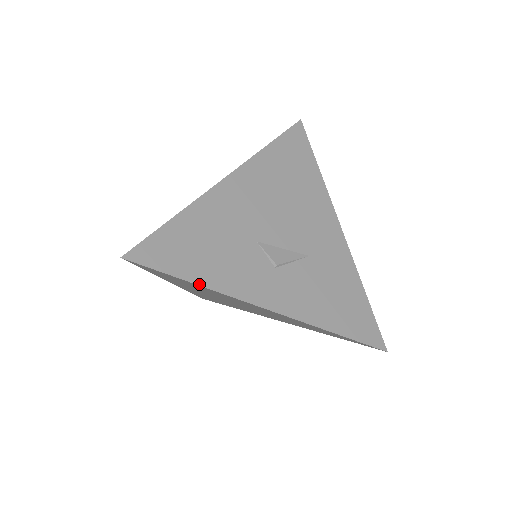
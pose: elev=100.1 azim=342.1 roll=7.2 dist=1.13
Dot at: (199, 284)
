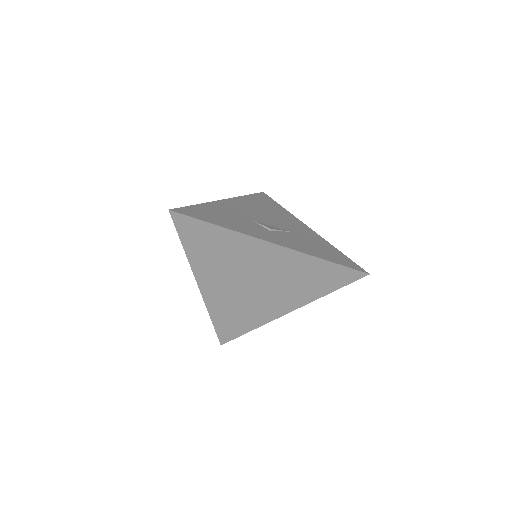
Dot at: (222, 226)
